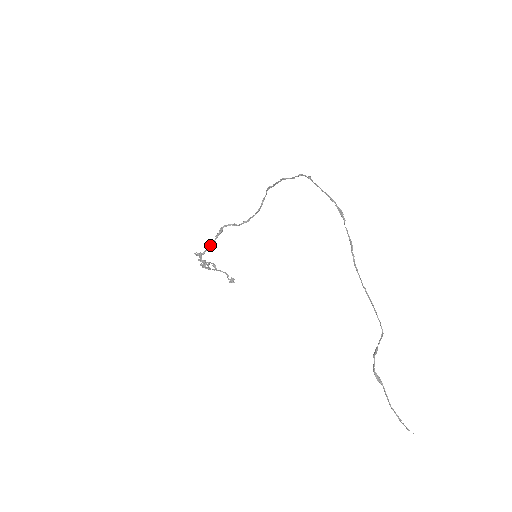
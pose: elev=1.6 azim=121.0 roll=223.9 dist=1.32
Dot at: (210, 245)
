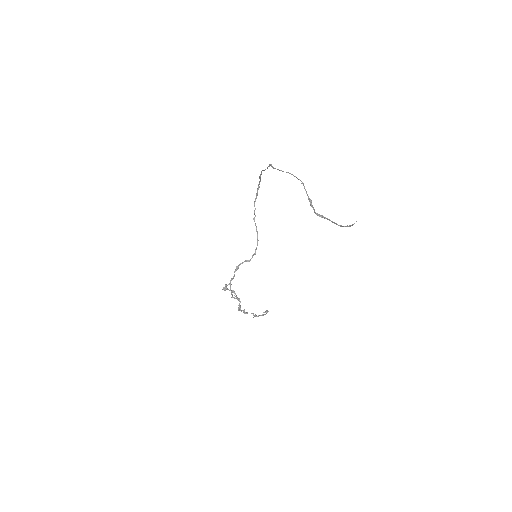
Dot at: (231, 278)
